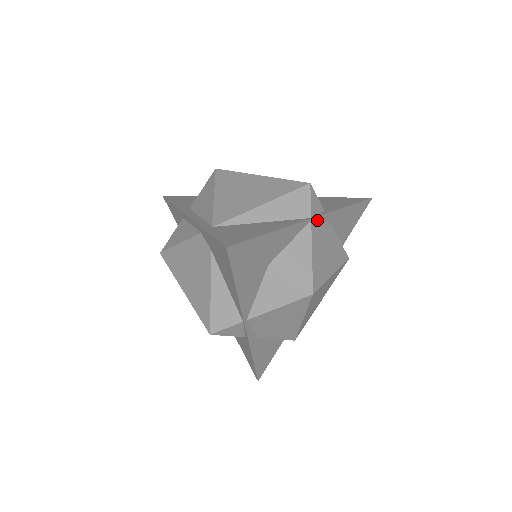
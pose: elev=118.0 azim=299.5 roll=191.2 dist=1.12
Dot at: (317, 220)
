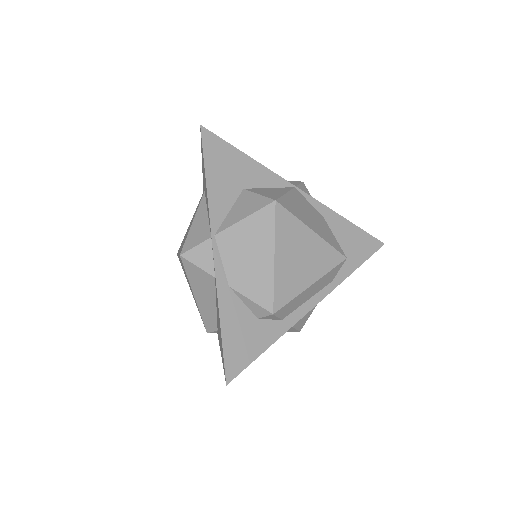
Dot at: (303, 196)
